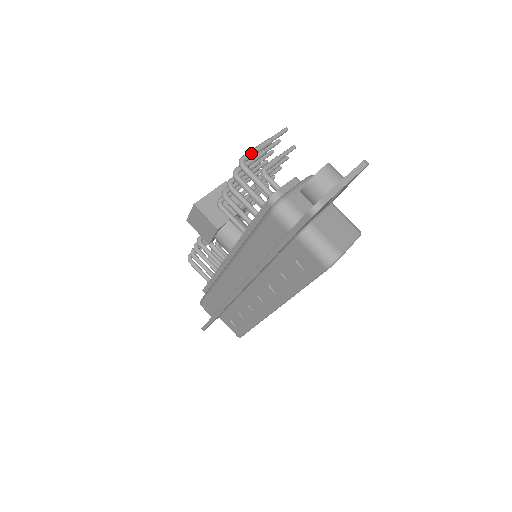
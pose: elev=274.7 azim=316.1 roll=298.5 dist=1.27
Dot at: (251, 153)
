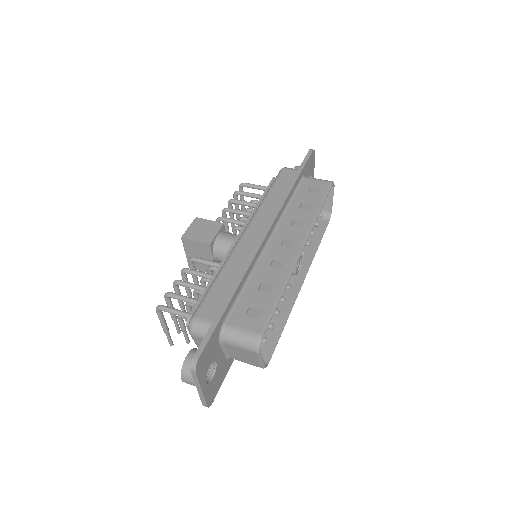
Dot at: occluded
